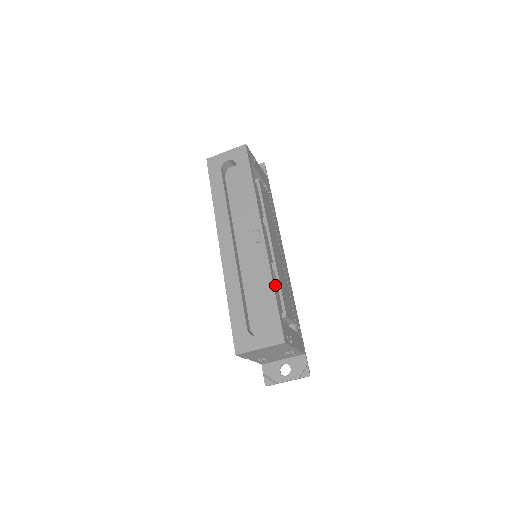
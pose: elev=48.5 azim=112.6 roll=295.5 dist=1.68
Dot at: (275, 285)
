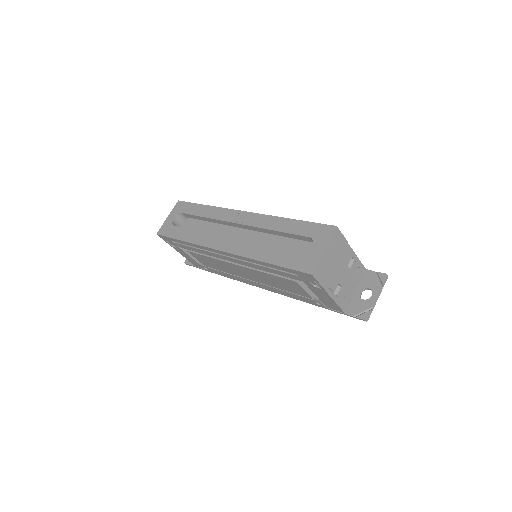
Dot at: occluded
